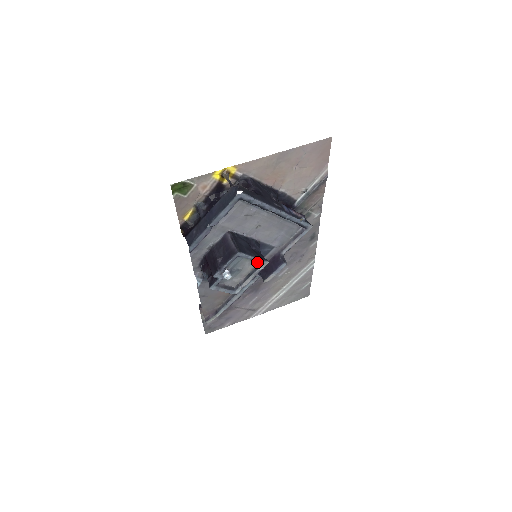
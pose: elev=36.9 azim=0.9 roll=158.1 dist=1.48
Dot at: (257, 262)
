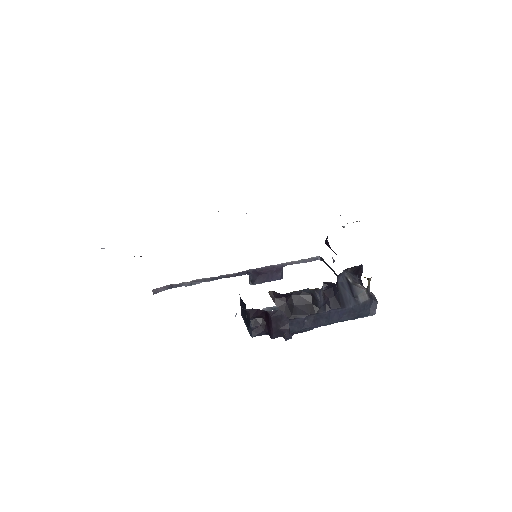
Dot at: occluded
